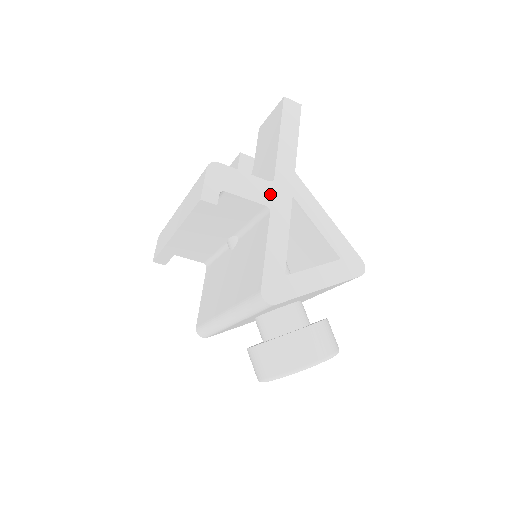
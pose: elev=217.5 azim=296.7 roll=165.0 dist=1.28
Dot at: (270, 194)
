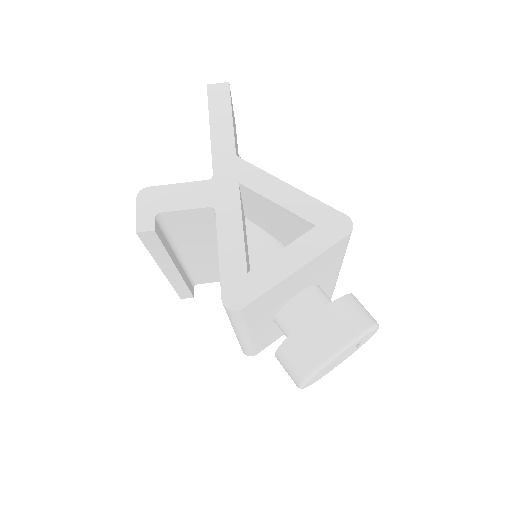
Dot at: (211, 193)
